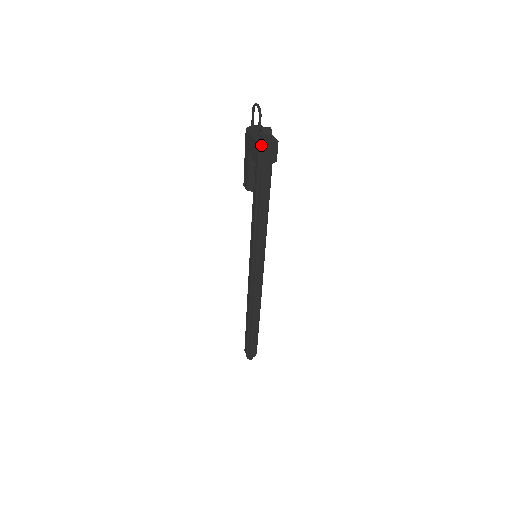
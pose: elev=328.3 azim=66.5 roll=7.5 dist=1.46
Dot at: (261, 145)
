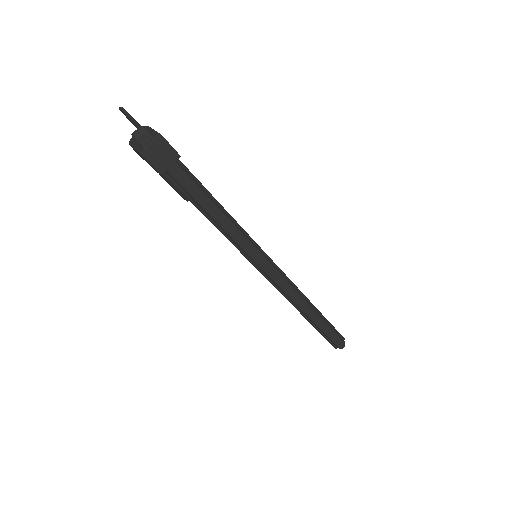
Dot at: (144, 154)
